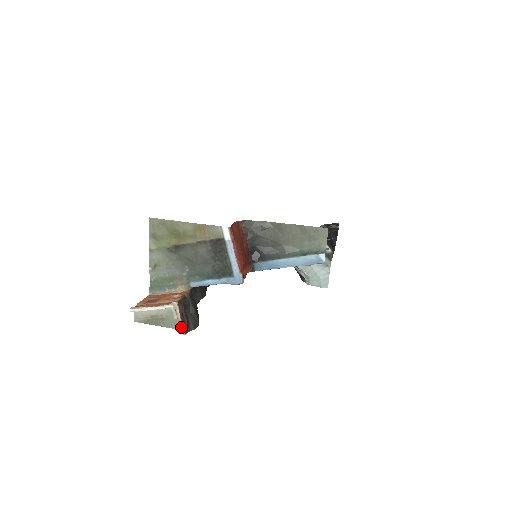
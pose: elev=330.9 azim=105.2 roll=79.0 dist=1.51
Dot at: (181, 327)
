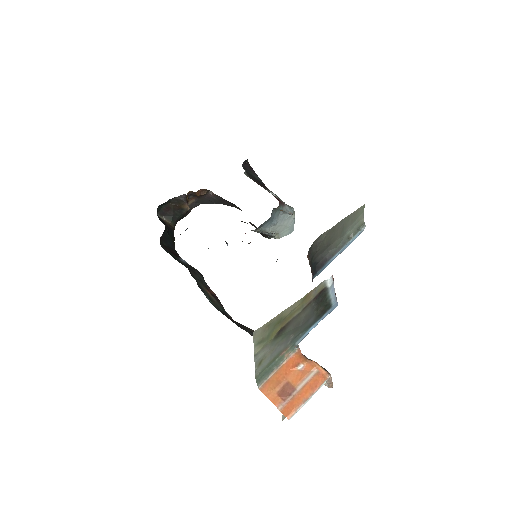
Dot at: (332, 385)
